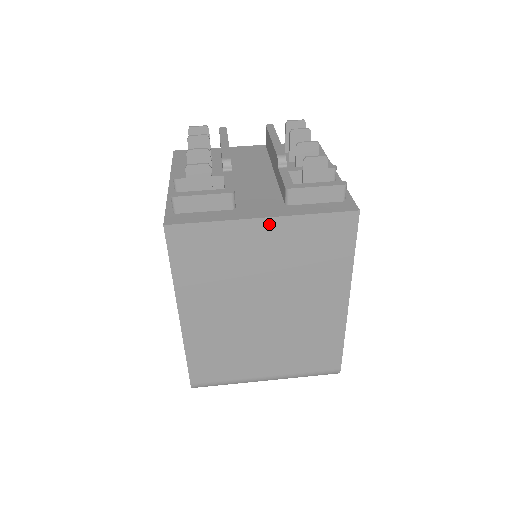
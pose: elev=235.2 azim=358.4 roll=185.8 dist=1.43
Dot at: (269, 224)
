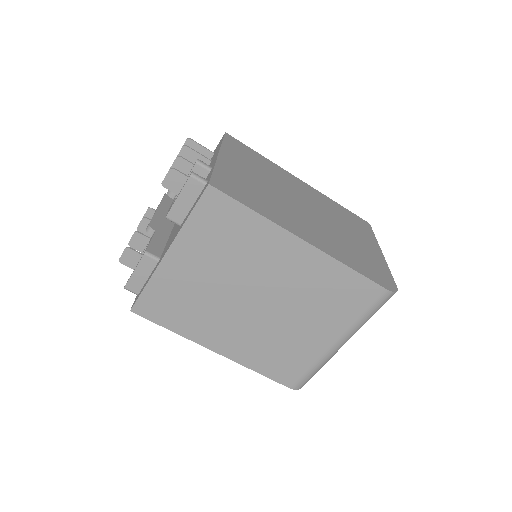
Dot at: (175, 253)
